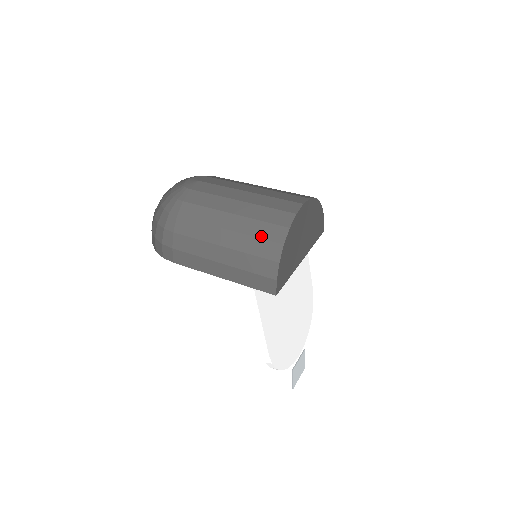
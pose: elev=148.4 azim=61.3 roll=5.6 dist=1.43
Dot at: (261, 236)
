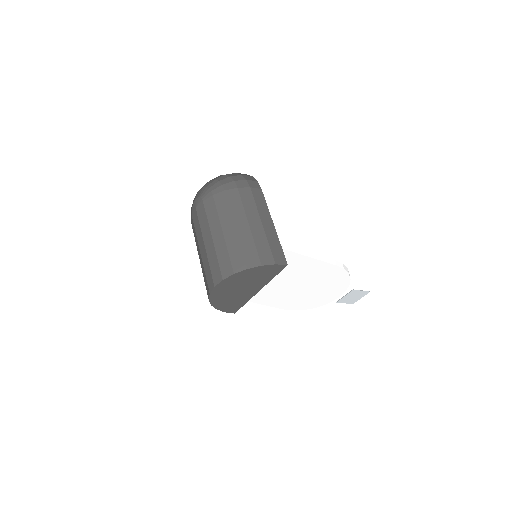
Dot at: occluded
